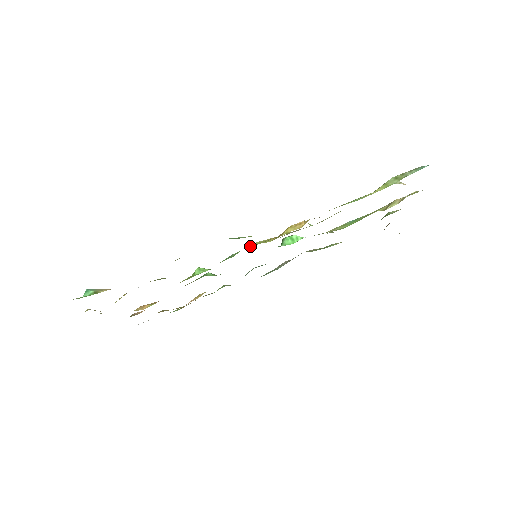
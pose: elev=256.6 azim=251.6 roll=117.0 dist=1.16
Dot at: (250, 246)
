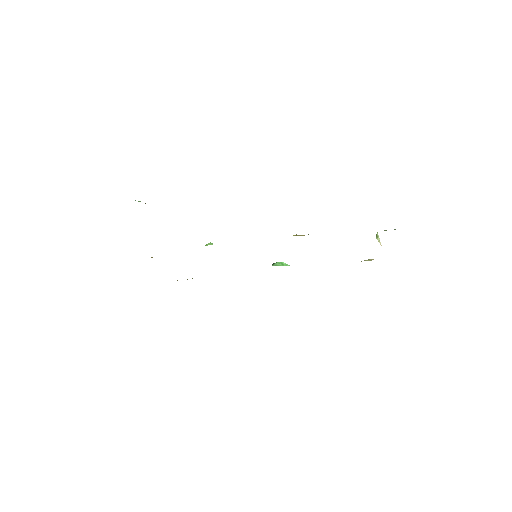
Dot at: occluded
